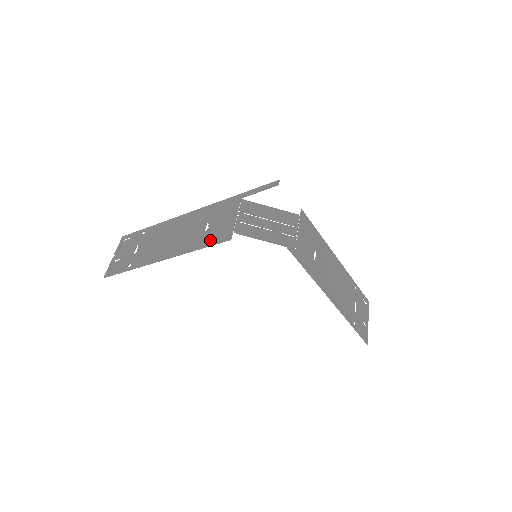
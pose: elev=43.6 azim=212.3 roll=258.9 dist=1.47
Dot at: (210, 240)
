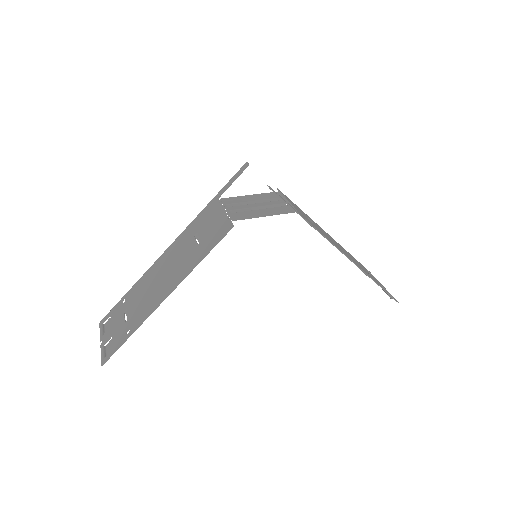
Dot at: (210, 243)
